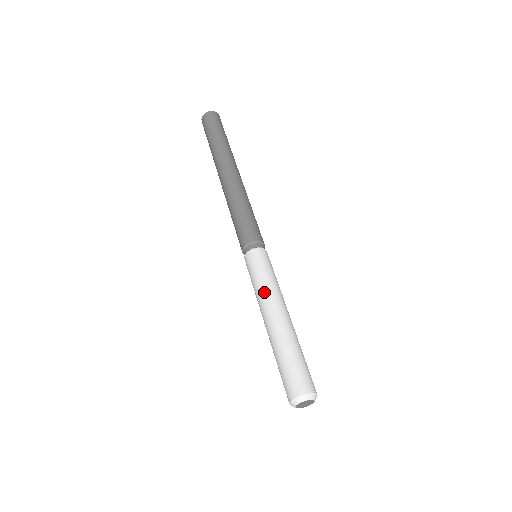
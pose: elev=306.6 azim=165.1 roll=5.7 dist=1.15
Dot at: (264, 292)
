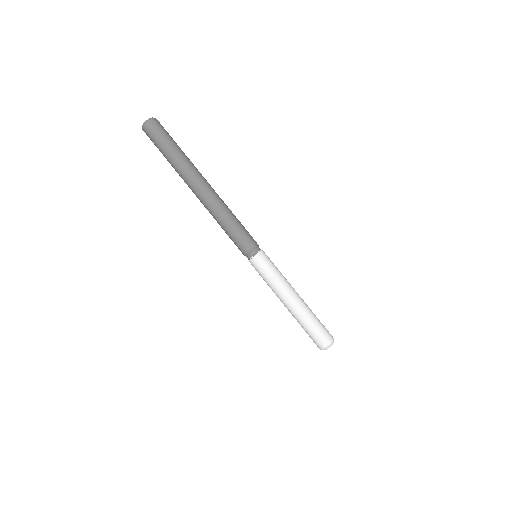
Dot at: (281, 284)
